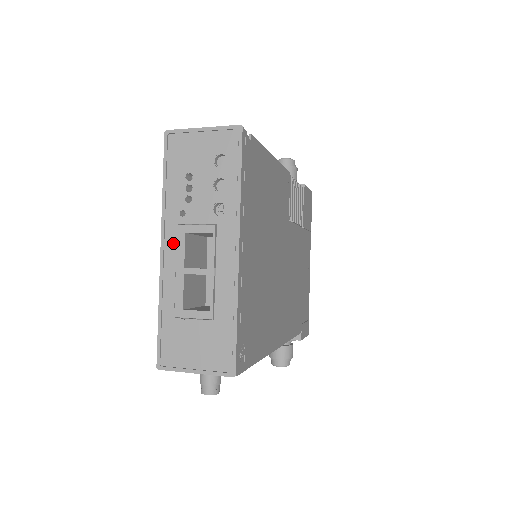
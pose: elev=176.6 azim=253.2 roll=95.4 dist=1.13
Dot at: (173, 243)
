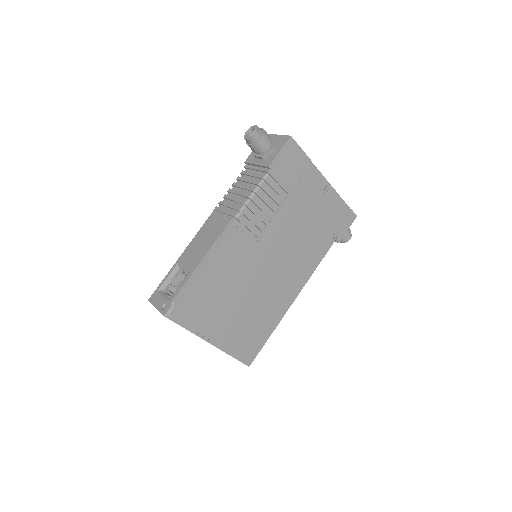
Dot at: occluded
